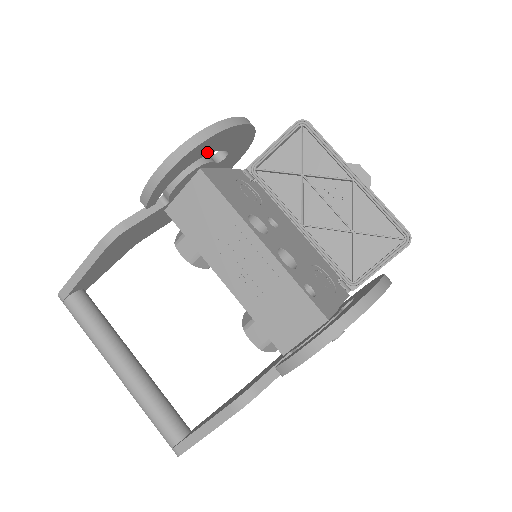
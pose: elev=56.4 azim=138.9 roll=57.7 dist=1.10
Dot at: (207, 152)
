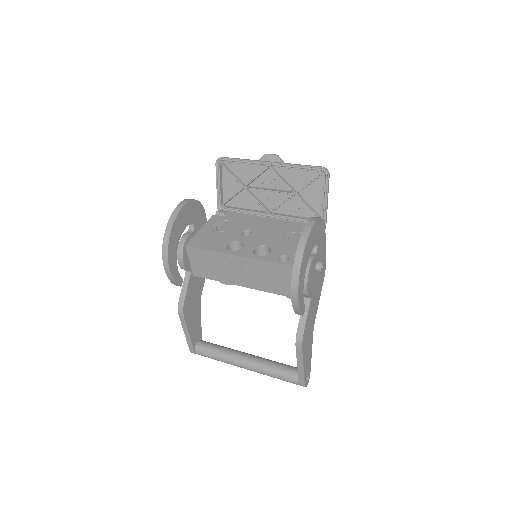
Dot at: (178, 238)
